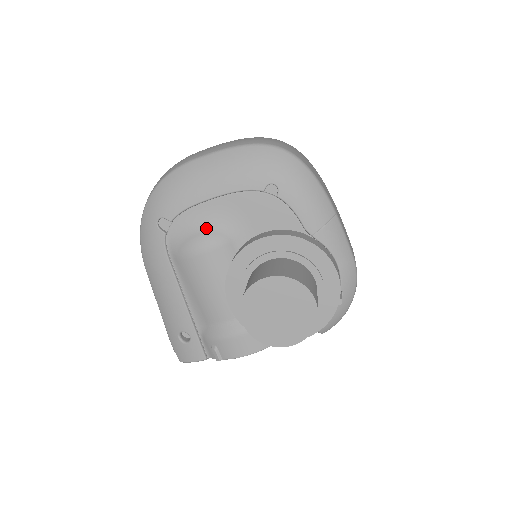
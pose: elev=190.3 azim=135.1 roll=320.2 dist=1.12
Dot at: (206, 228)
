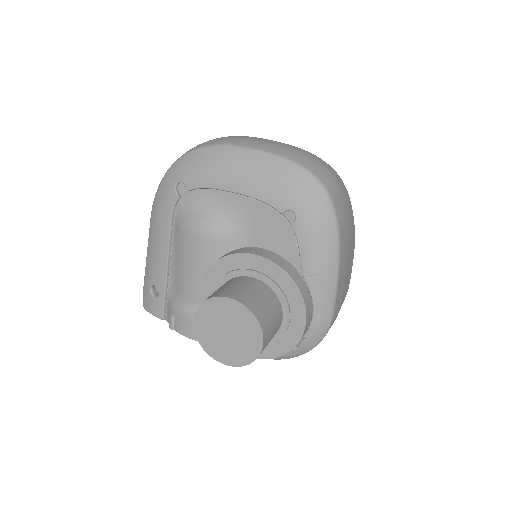
Dot at: (215, 215)
